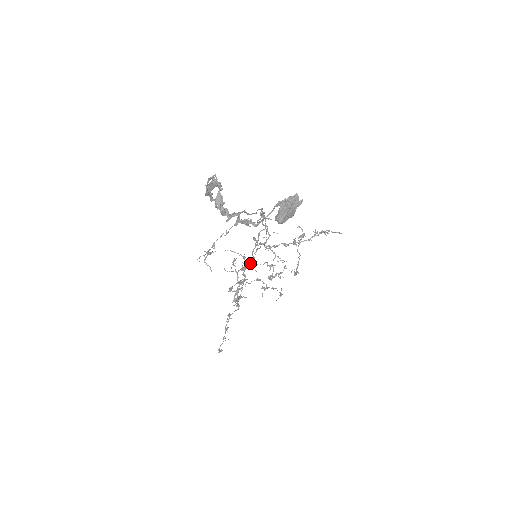
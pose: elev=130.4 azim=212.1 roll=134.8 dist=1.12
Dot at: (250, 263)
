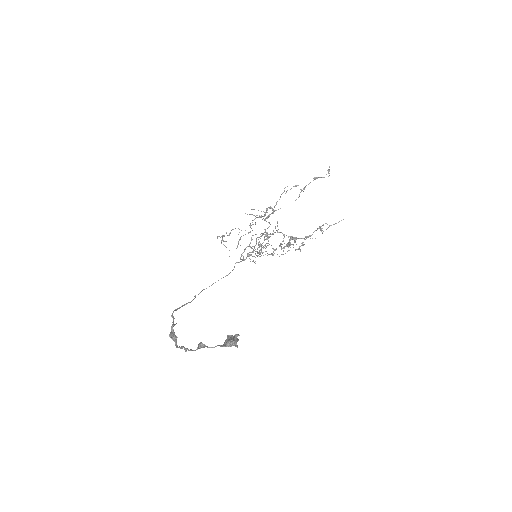
Dot at: (271, 208)
